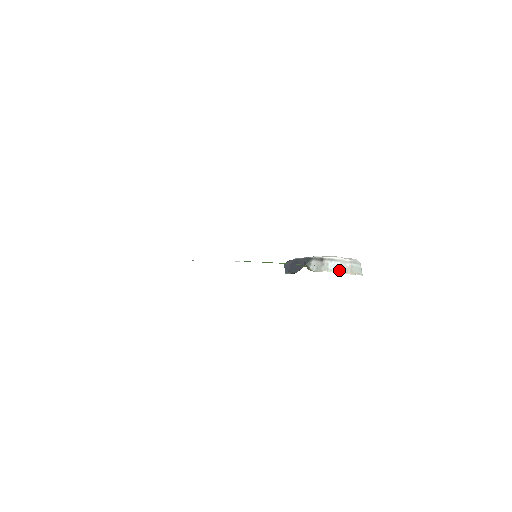
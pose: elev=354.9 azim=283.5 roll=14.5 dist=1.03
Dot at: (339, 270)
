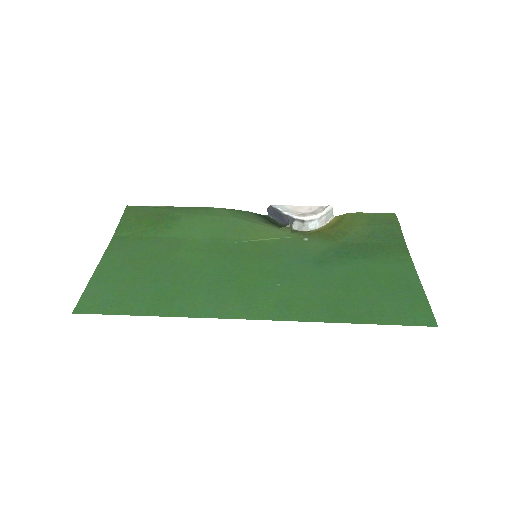
Dot at: (317, 227)
